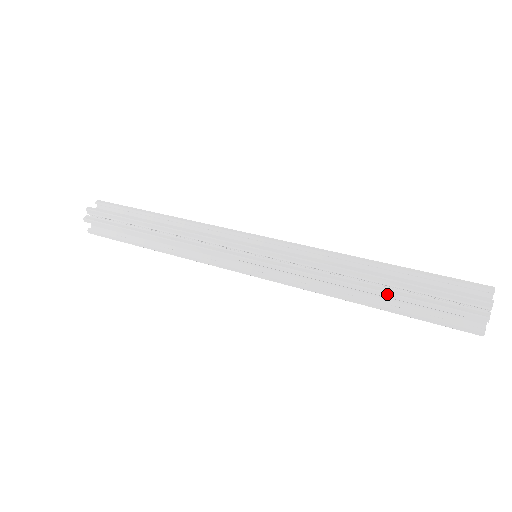
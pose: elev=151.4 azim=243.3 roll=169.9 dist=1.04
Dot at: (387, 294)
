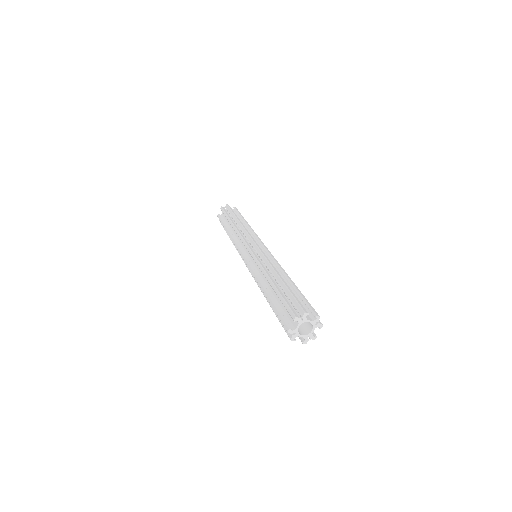
Dot at: (271, 307)
